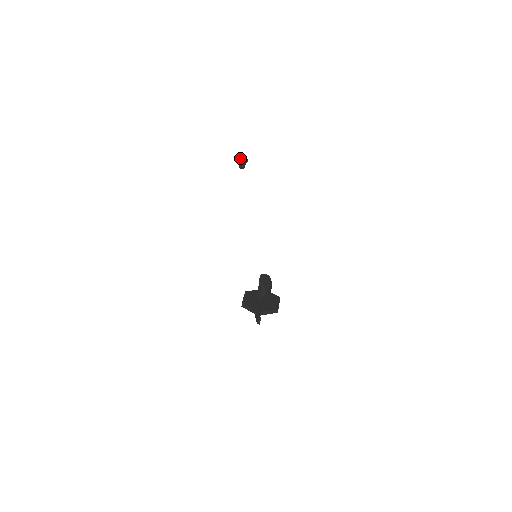
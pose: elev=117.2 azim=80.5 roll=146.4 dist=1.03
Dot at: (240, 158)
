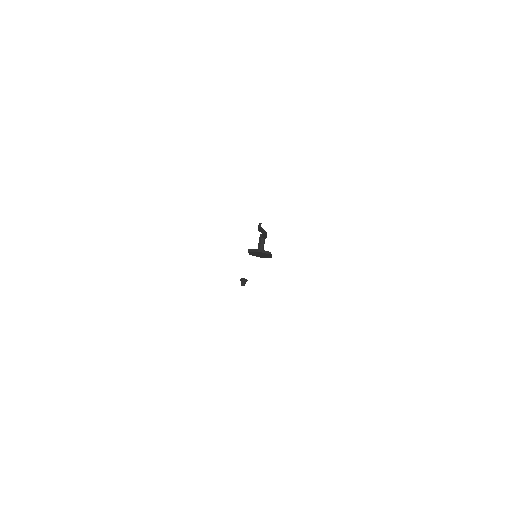
Dot at: (242, 280)
